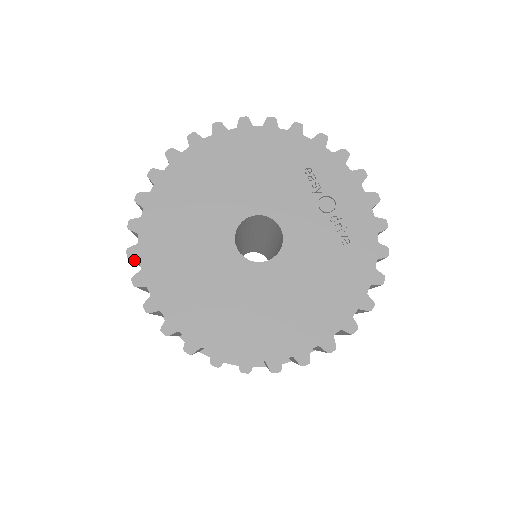
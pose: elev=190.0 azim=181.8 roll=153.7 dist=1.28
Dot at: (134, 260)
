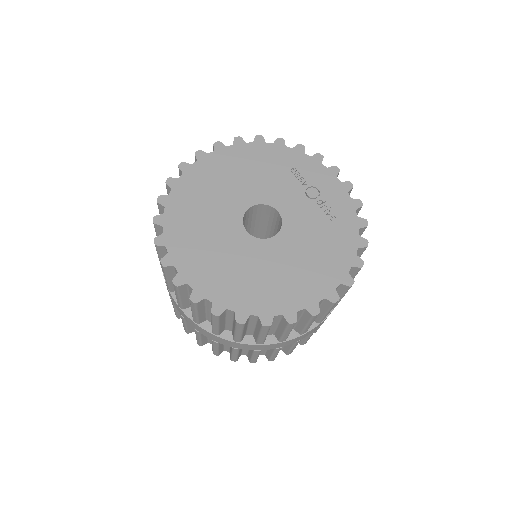
Dot at: (160, 248)
